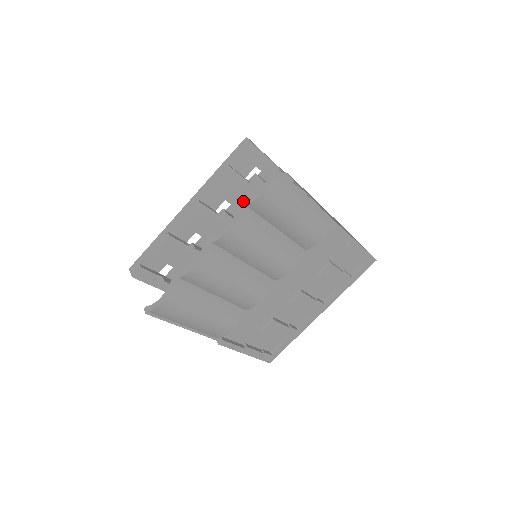
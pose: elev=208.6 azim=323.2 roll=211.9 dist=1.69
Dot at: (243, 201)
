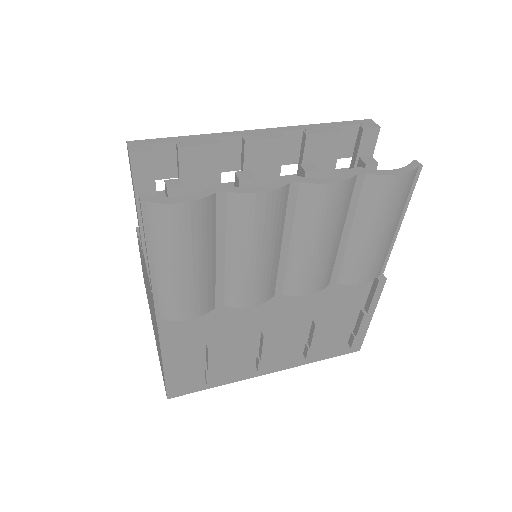
Dot at: (362, 167)
